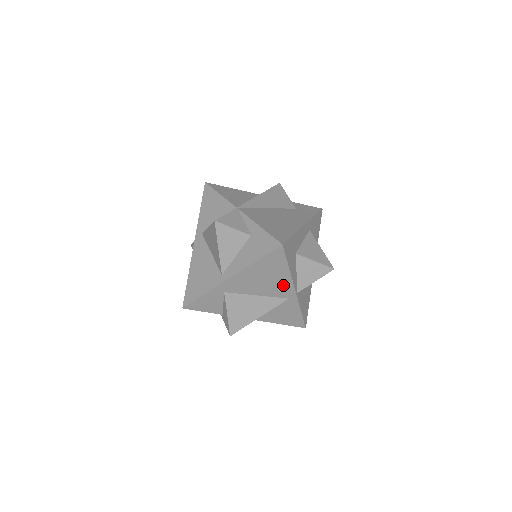
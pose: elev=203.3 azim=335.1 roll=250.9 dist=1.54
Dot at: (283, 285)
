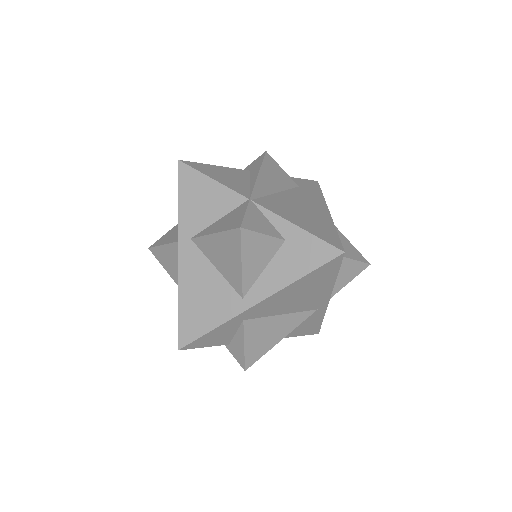
Dot at: (319, 297)
